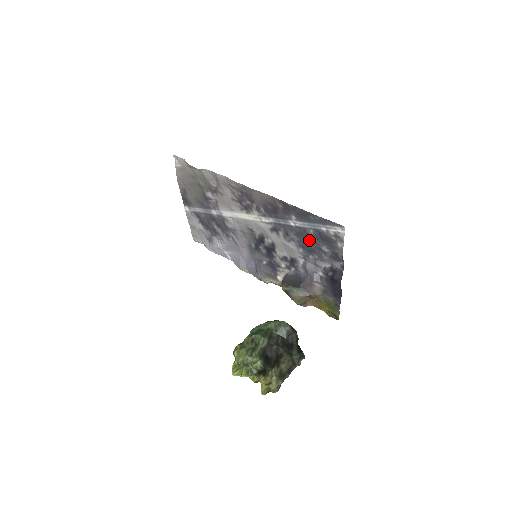
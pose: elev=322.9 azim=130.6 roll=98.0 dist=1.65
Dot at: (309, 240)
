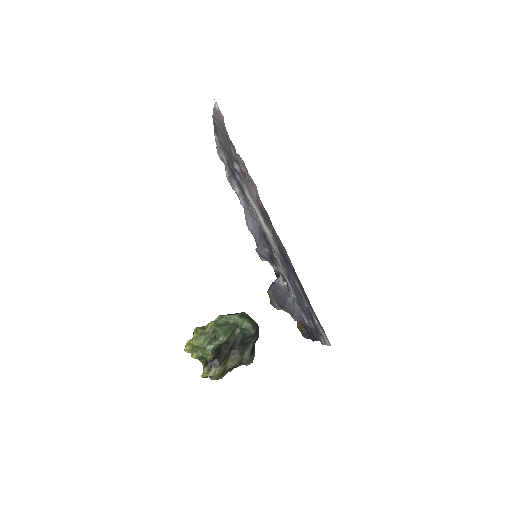
Dot at: (303, 304)
